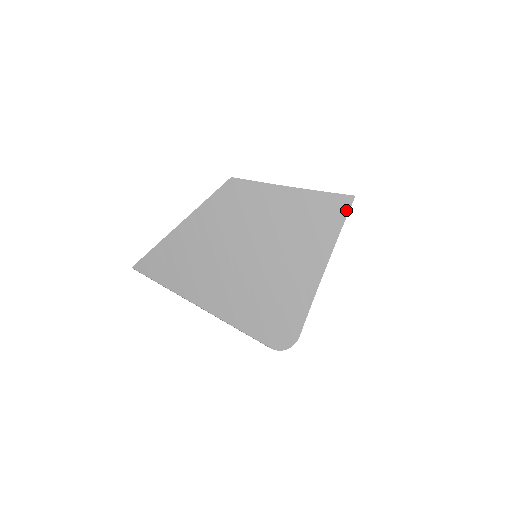
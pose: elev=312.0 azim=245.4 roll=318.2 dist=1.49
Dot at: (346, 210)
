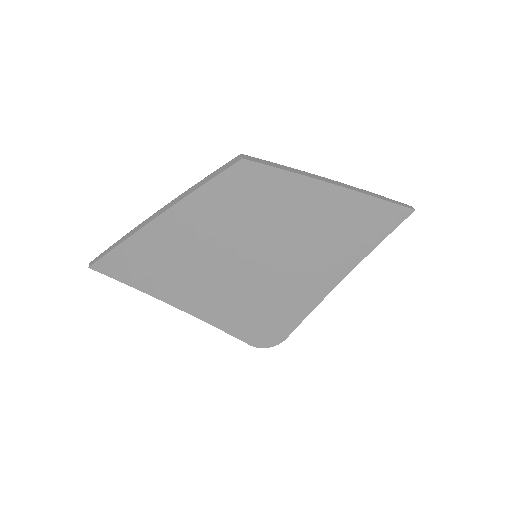
Dot at: (394, 224)
